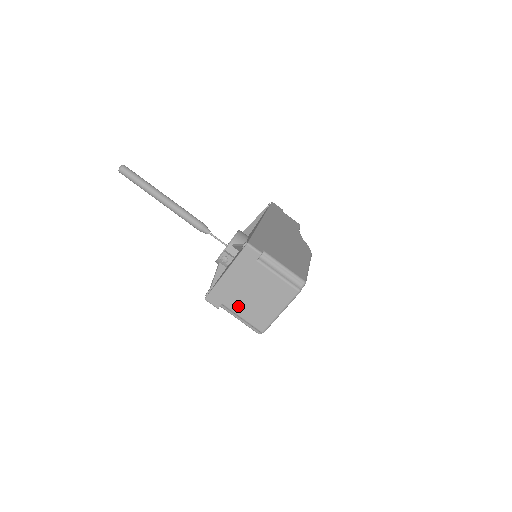
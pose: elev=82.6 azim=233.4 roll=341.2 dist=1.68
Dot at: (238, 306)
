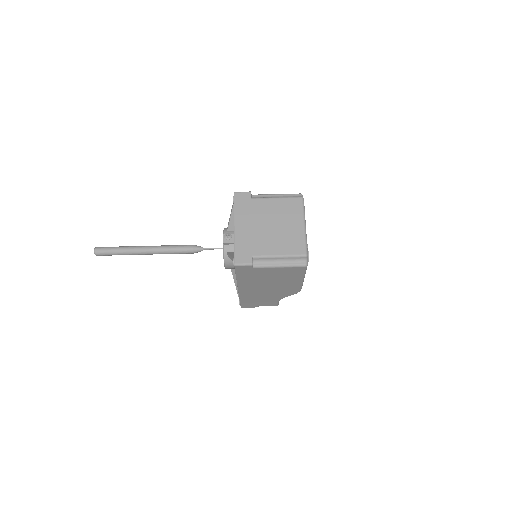
Dot at: (267, 247)
